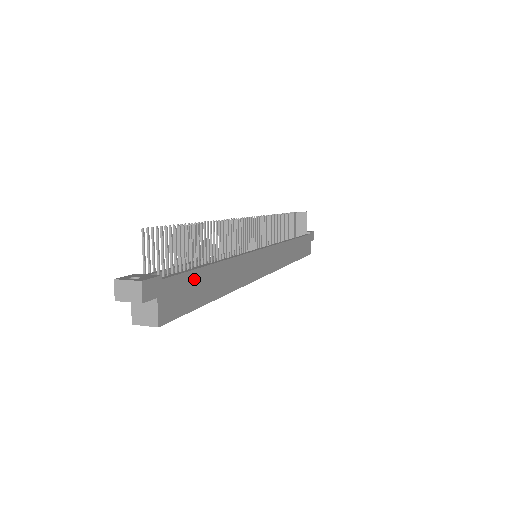
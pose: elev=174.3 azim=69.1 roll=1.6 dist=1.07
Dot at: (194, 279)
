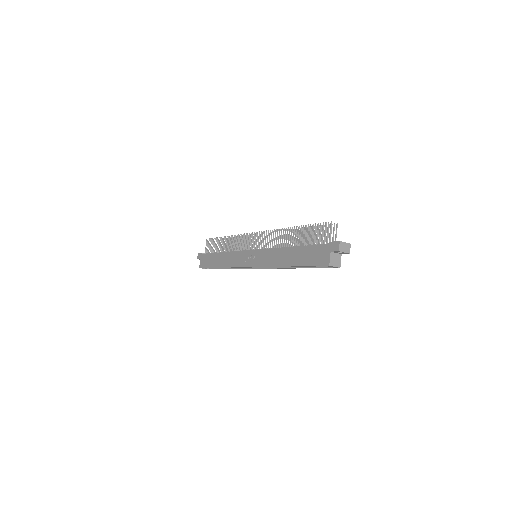
Dot at: occluded
